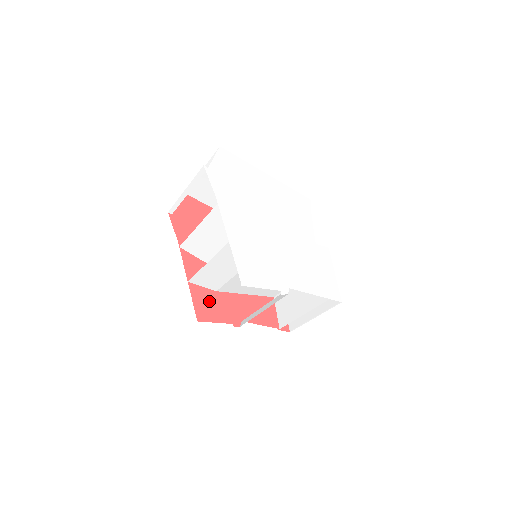
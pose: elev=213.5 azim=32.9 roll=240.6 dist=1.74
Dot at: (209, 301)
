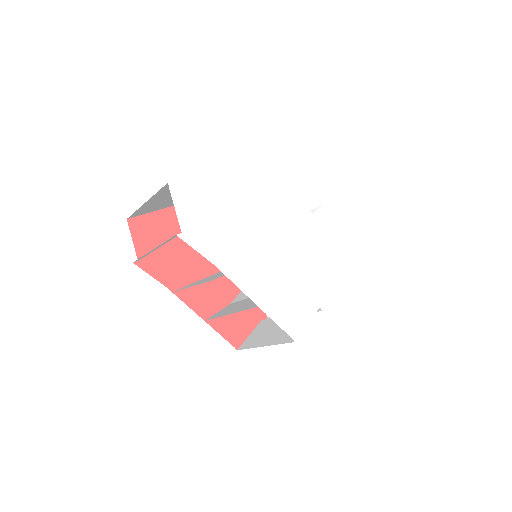
Dot at: (232, 320)
